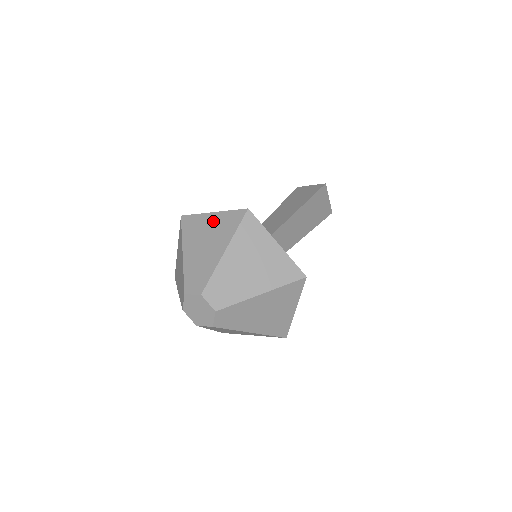
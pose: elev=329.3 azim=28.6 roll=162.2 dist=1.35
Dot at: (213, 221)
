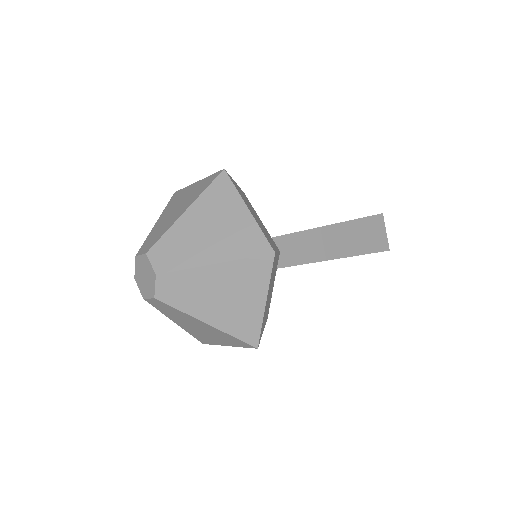
Dot at: (193, 188)
